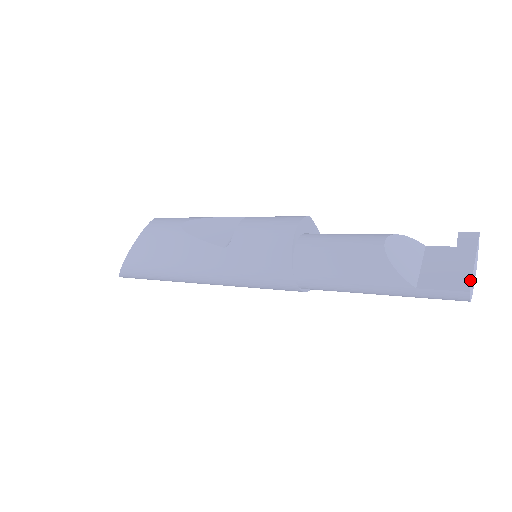
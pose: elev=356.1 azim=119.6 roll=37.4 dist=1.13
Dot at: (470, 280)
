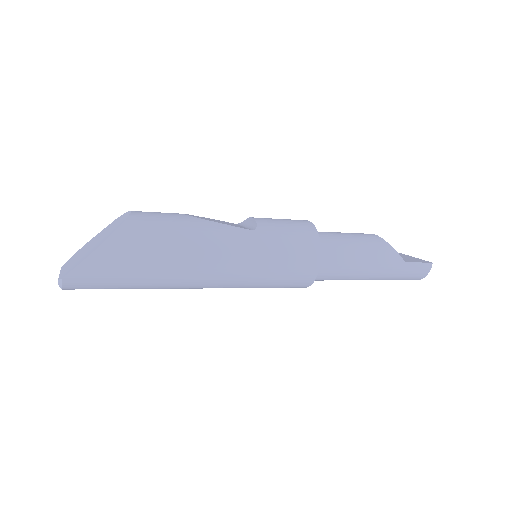
Dot at: occluded
